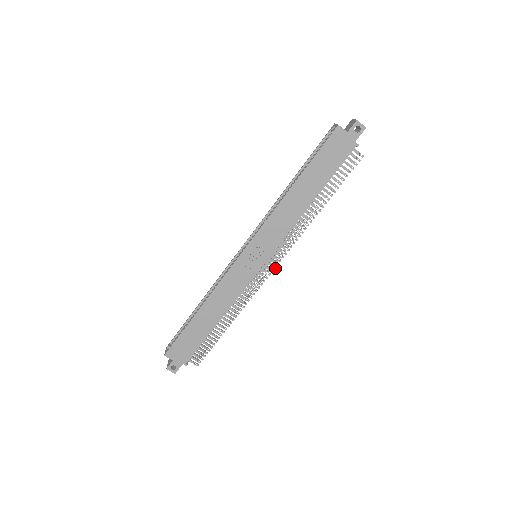
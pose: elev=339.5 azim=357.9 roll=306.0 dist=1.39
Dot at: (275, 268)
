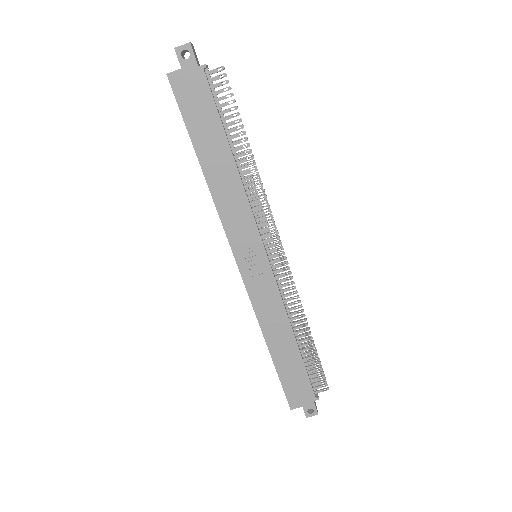
Dot at: (282, 247)
